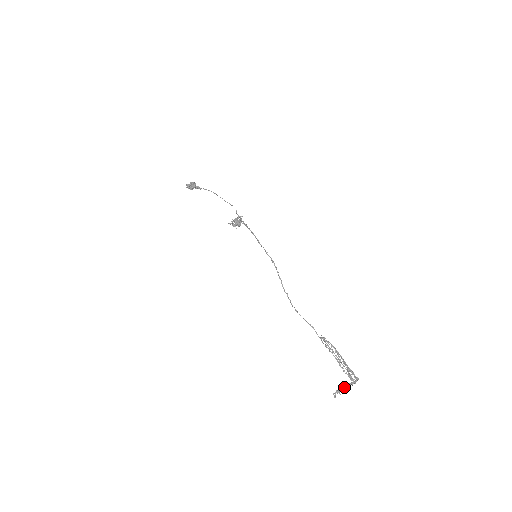
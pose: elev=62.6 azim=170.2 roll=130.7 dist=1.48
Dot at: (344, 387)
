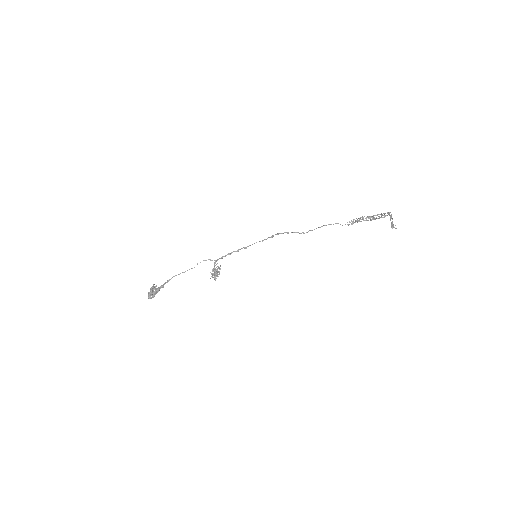
Dot at: occluded
